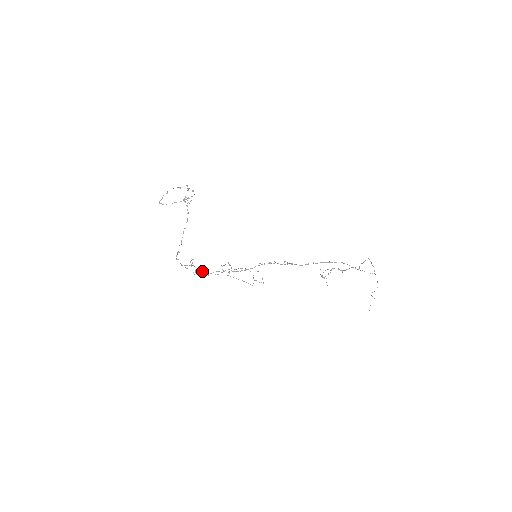
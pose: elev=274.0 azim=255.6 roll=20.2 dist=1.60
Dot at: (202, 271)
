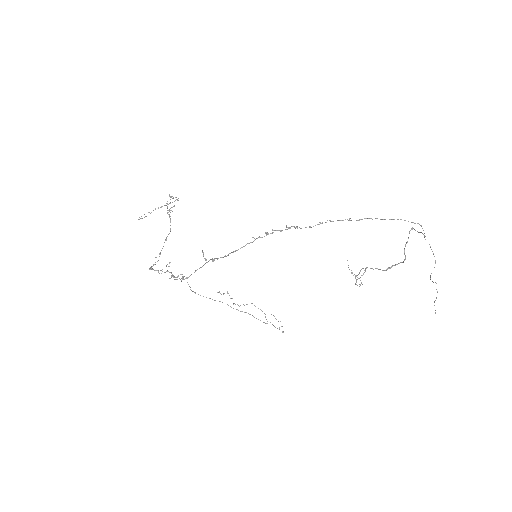
Dot at: occluded
